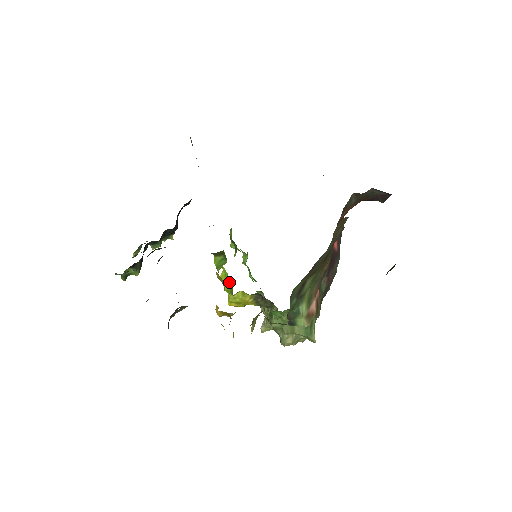
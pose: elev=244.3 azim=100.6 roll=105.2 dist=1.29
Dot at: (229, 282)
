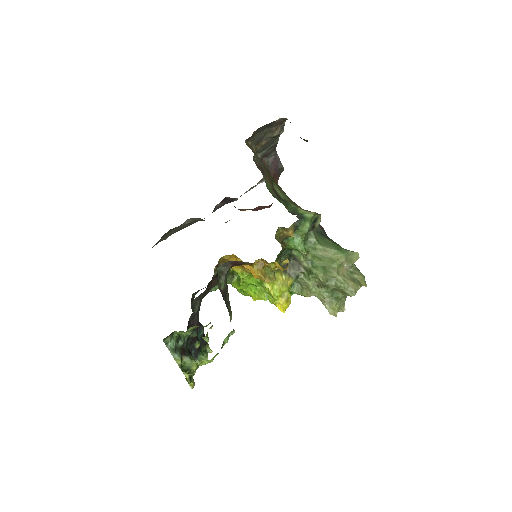
Dot at: (256, 281)
